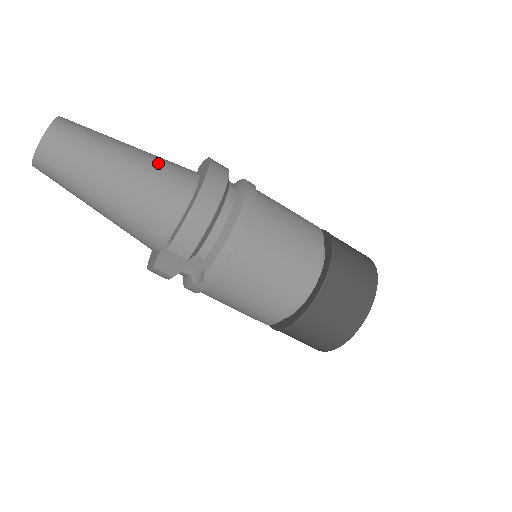
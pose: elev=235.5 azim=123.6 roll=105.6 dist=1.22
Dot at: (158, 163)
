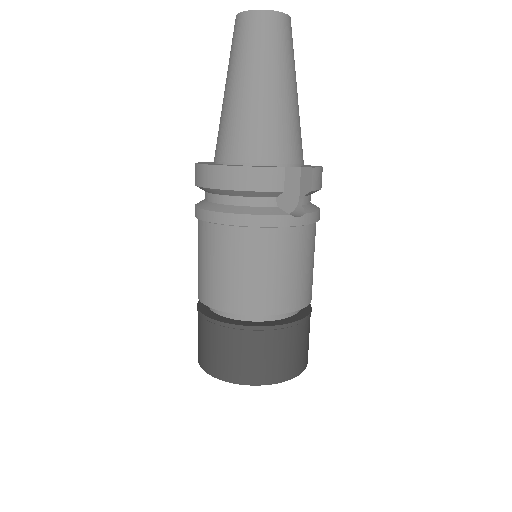
Dot at: occluded
